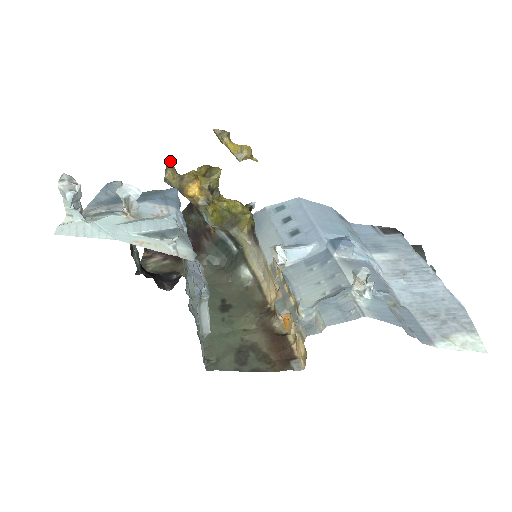
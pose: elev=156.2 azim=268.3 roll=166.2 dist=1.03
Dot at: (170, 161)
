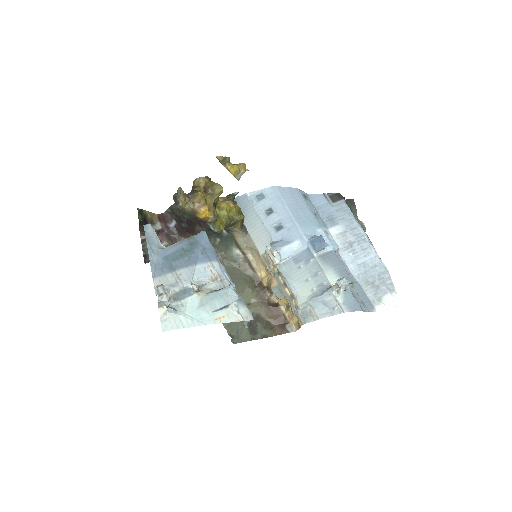
Dot at: (179, 187)
